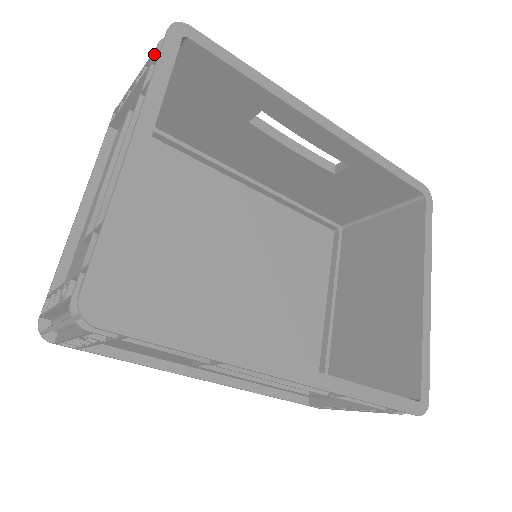
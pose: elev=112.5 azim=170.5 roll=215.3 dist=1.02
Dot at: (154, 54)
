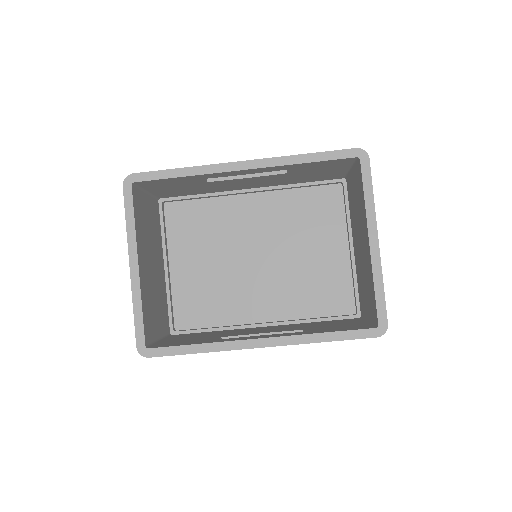
Dot at: occluded
